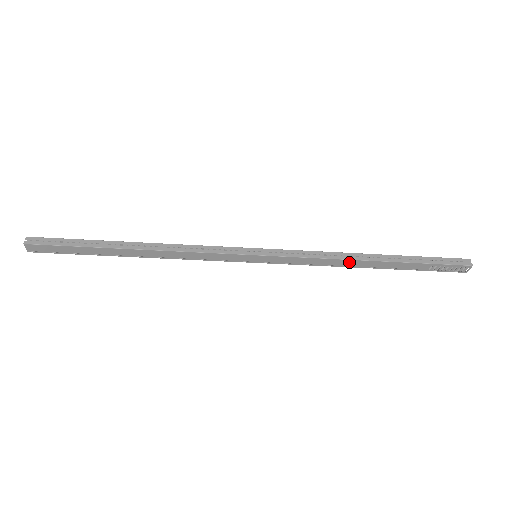
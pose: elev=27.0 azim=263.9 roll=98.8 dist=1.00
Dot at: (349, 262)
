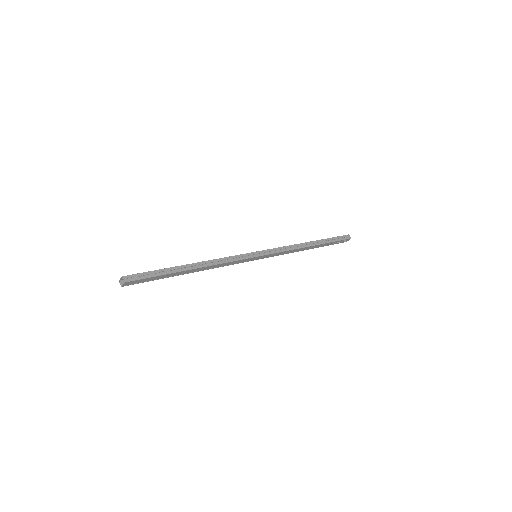
Dot at: (301, 249)
